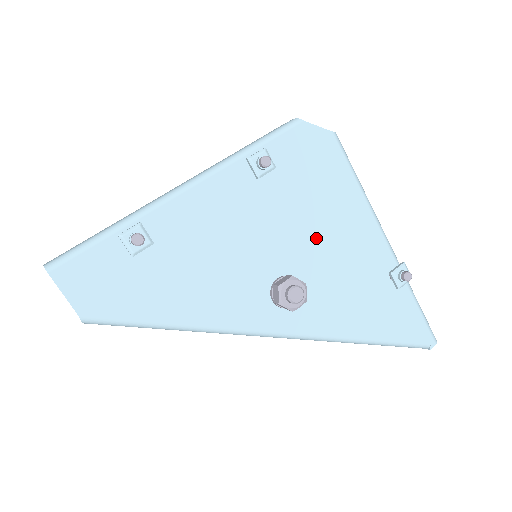
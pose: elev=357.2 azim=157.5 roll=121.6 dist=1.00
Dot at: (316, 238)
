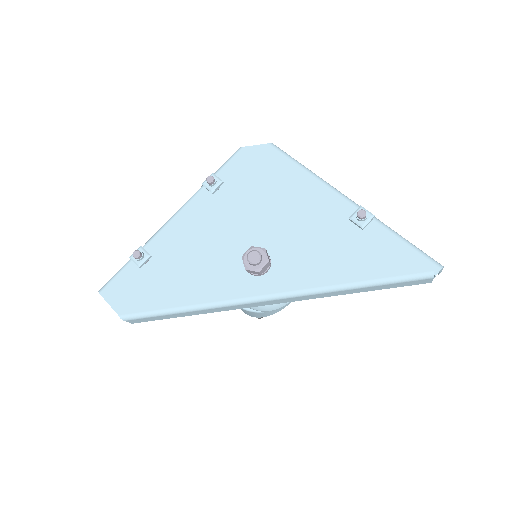
Dot at: (275, 217)
